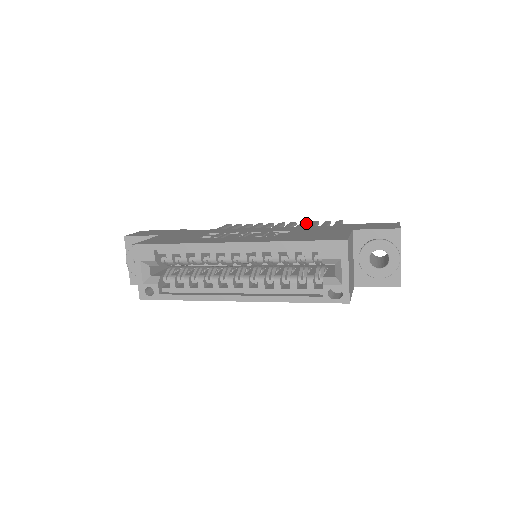
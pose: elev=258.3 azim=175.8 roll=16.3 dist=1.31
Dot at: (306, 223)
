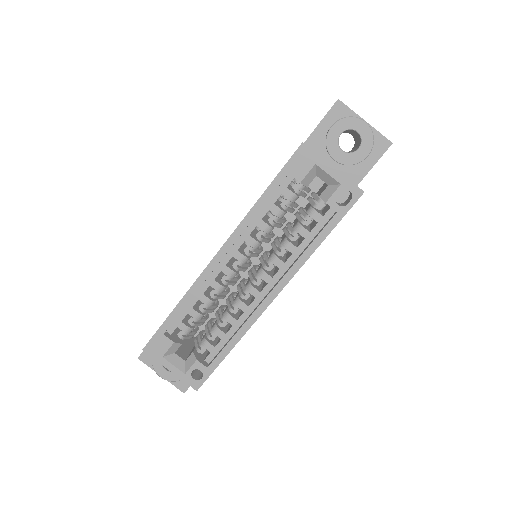
Dot at: occluded
